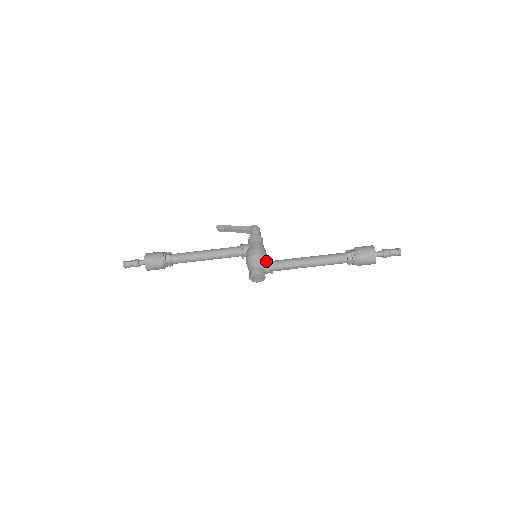
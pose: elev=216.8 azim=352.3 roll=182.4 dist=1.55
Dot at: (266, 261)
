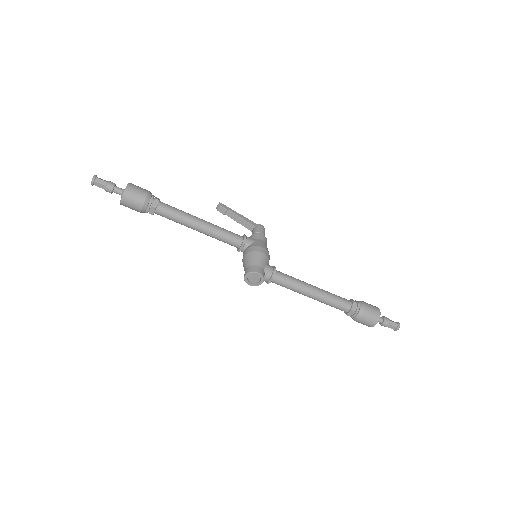
Dot at: (270, 266)
